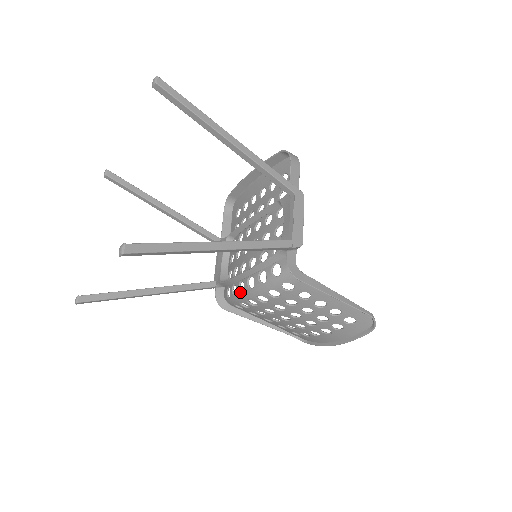
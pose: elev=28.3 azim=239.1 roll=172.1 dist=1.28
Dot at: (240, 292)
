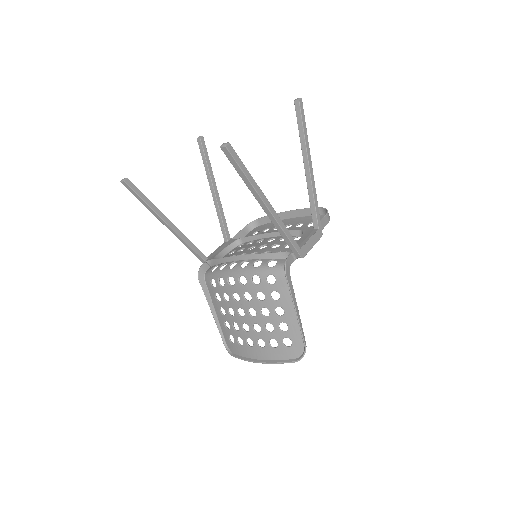
Dot at: (229, 268)
